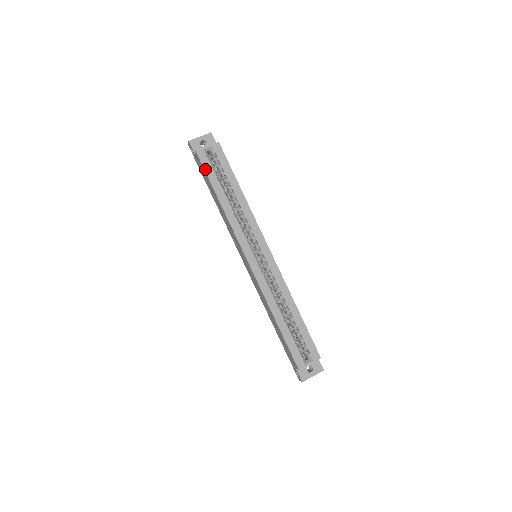
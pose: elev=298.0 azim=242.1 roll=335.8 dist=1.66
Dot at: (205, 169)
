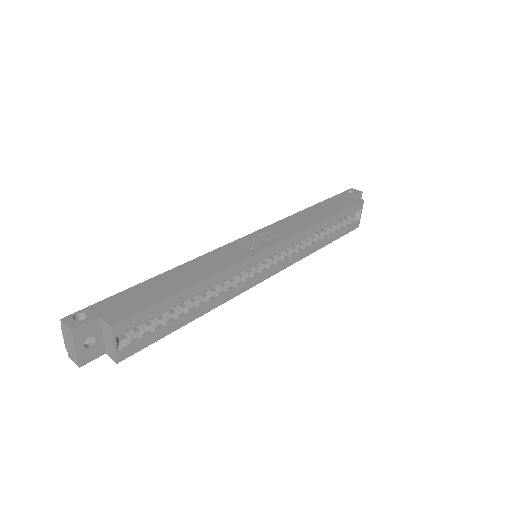
Dot at: (149, 344)
